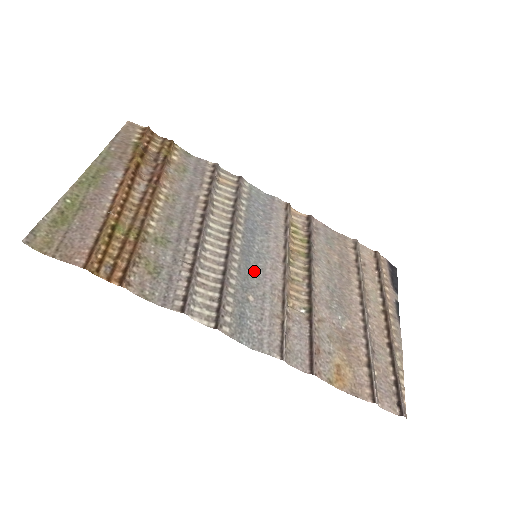
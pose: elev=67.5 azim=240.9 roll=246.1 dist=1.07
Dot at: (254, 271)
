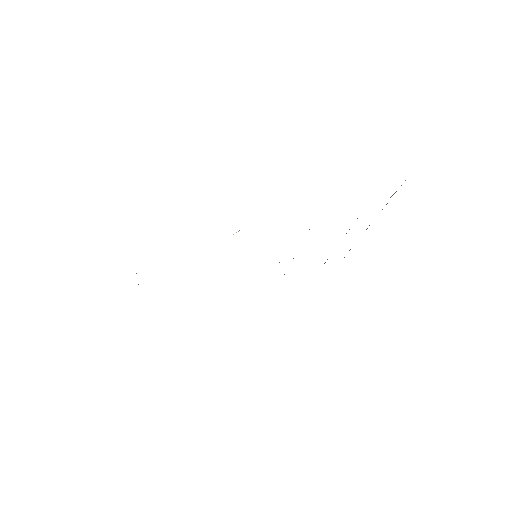
Dot at: occluded
